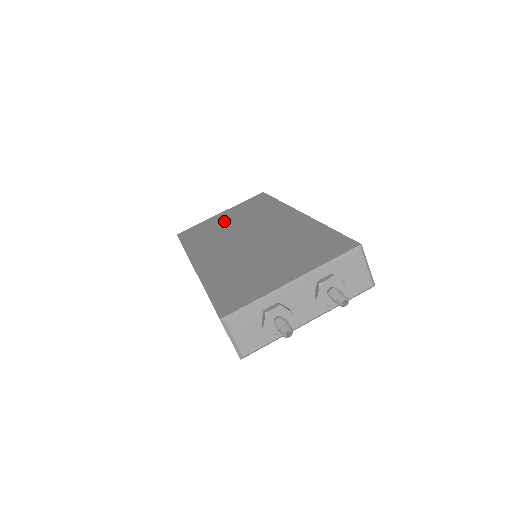
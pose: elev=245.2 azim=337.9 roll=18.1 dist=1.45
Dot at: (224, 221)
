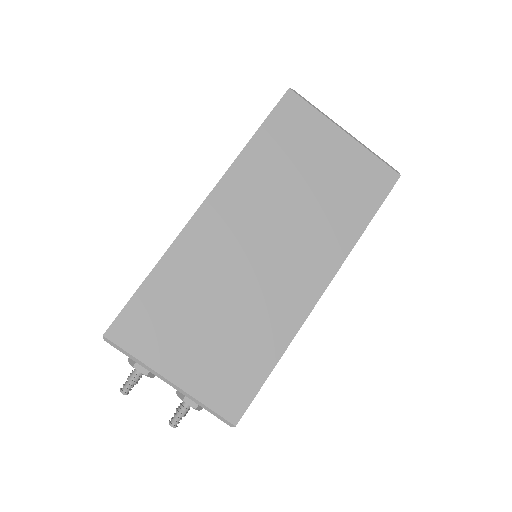
Dot at: (317, 164)
